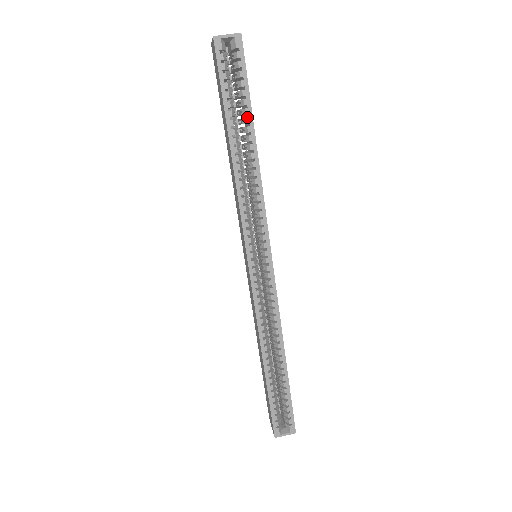
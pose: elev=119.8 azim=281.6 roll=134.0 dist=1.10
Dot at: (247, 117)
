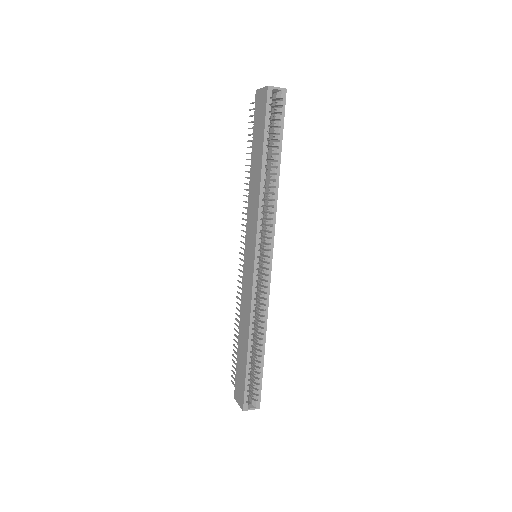
Dot at: (278, 148)
